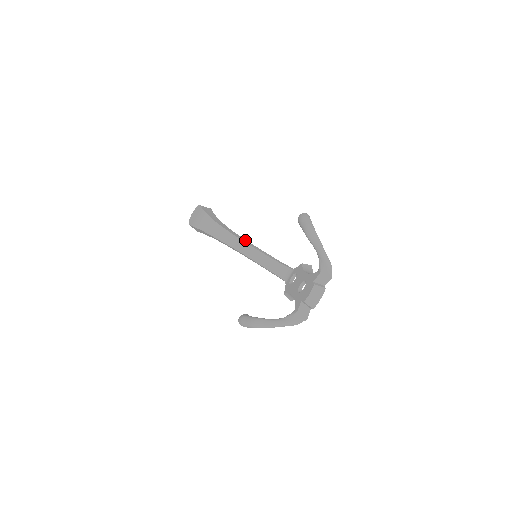
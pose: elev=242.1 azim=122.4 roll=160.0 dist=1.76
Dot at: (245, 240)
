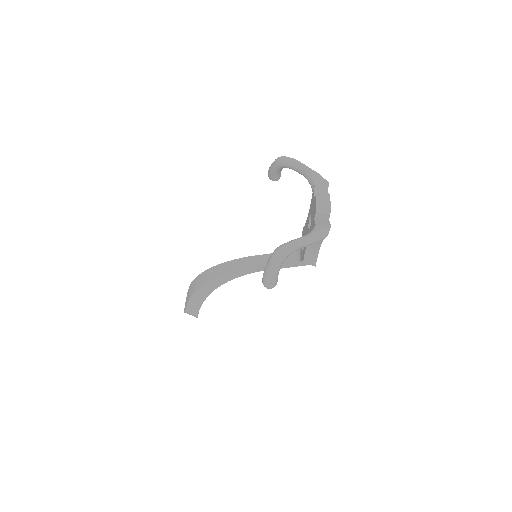
Dot at: occluded
